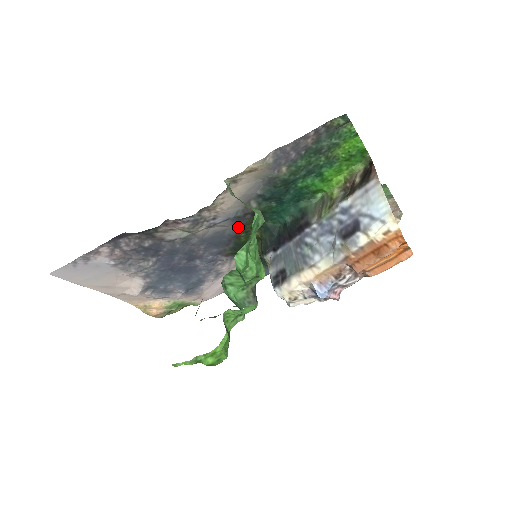
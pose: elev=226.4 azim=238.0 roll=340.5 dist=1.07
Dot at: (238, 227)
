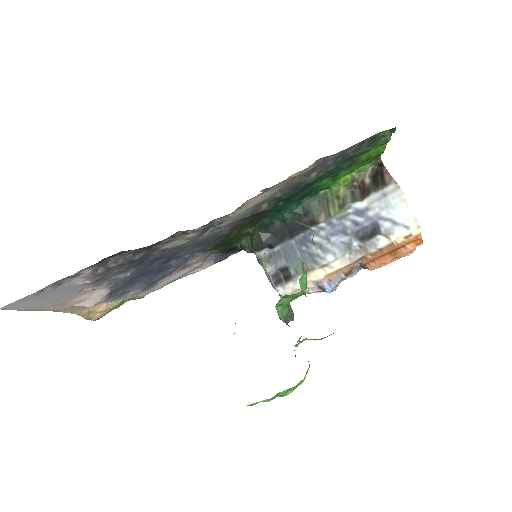
Dot at: (236, 227)
